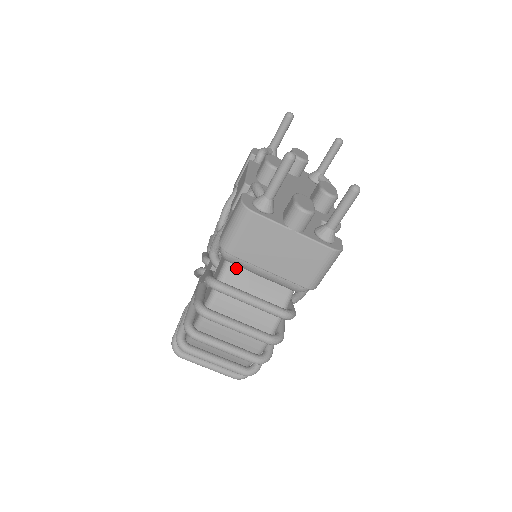
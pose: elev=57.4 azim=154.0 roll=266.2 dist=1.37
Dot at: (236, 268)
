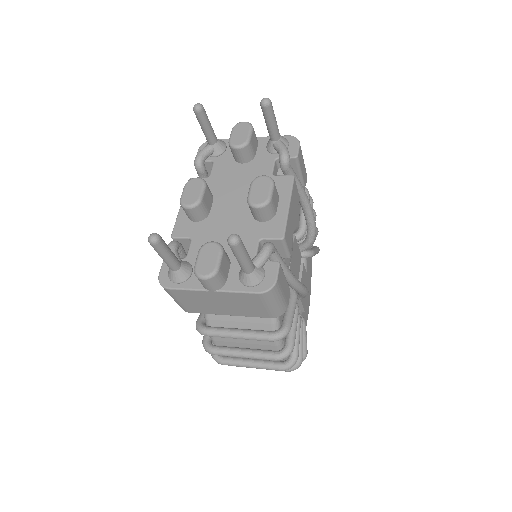
Dot at: occluded
